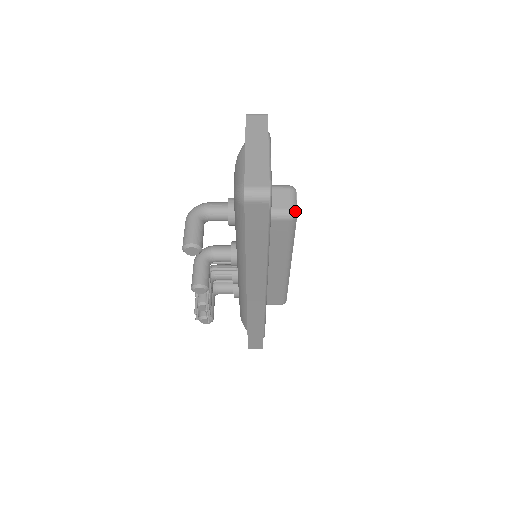
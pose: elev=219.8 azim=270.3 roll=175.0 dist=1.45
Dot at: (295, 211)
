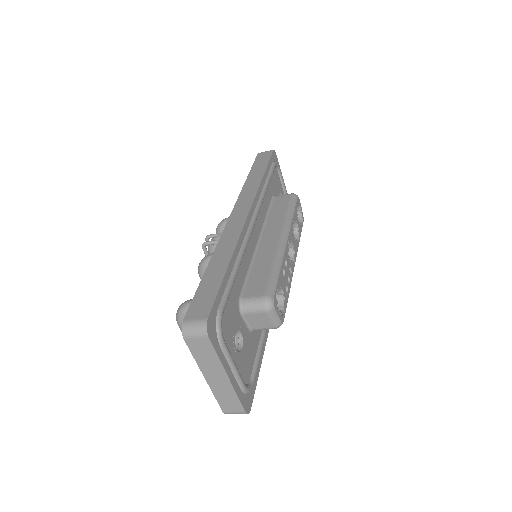
Dot at: (279, 326)
